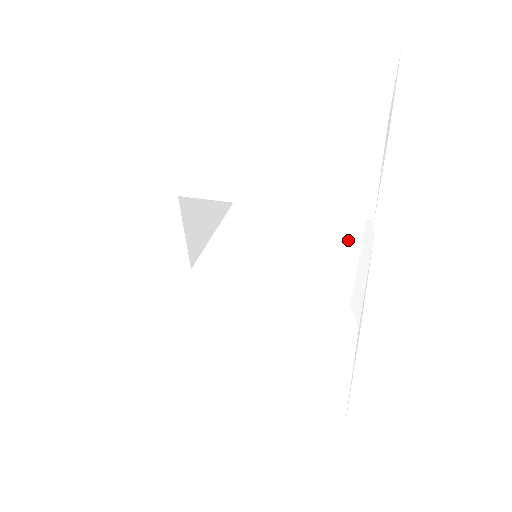
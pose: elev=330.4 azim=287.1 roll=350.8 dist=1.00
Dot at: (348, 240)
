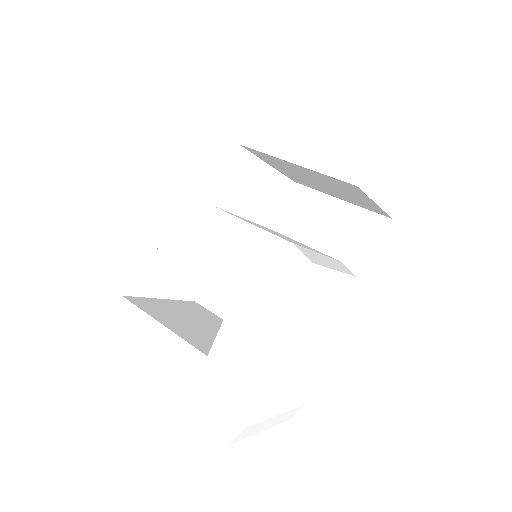
Dot at: (331, 263)
